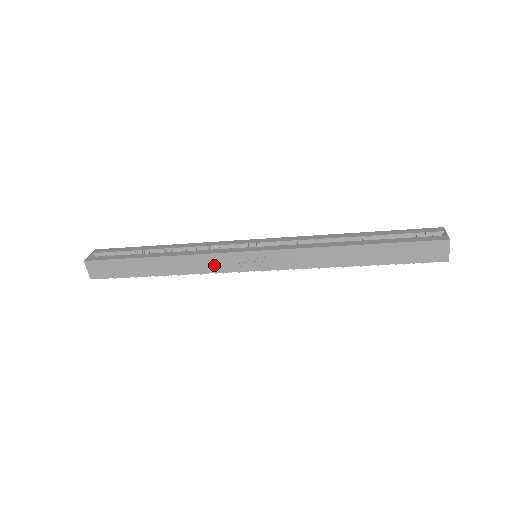
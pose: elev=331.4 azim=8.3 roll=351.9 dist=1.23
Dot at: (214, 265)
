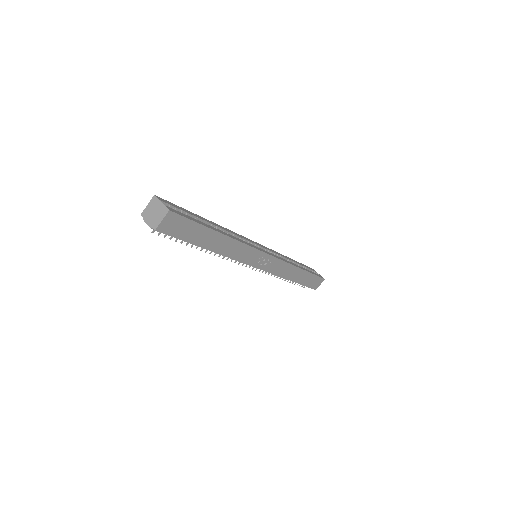
Dot at: (244, 256)
